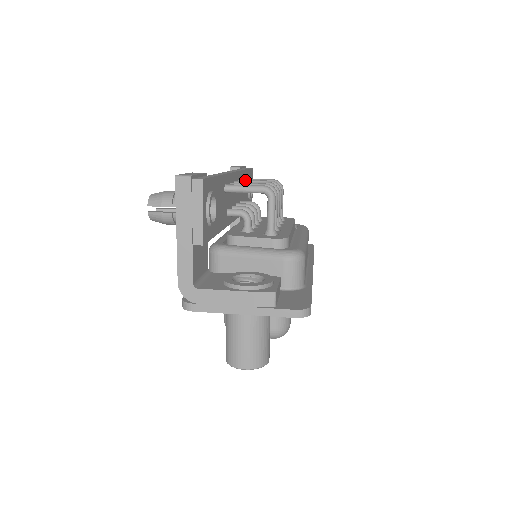
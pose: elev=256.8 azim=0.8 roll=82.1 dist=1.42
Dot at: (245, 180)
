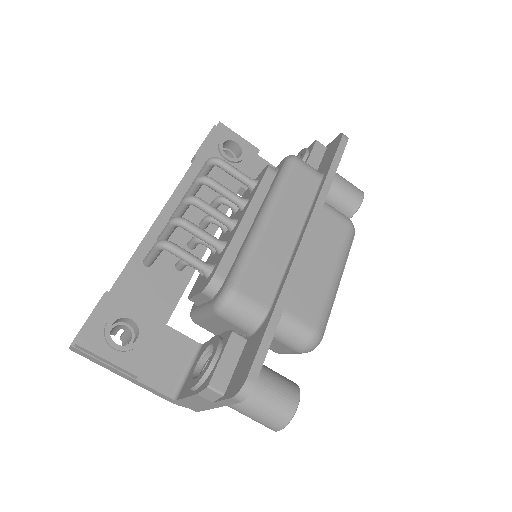
Dot at: (183, 197)
